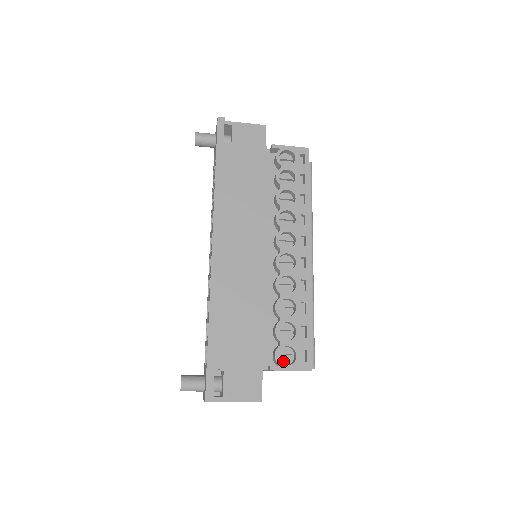
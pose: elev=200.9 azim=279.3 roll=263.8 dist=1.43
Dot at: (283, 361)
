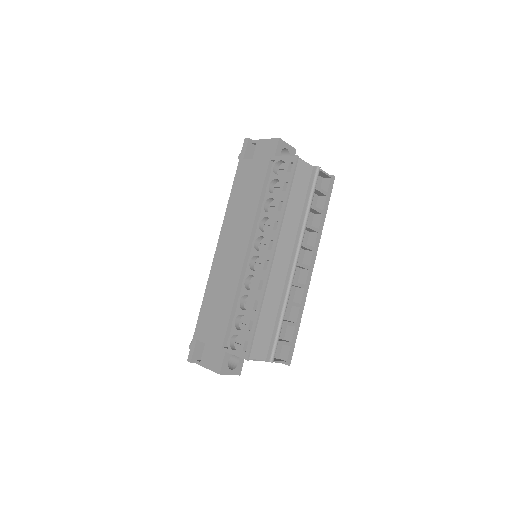
Dot at: (237, 347)
